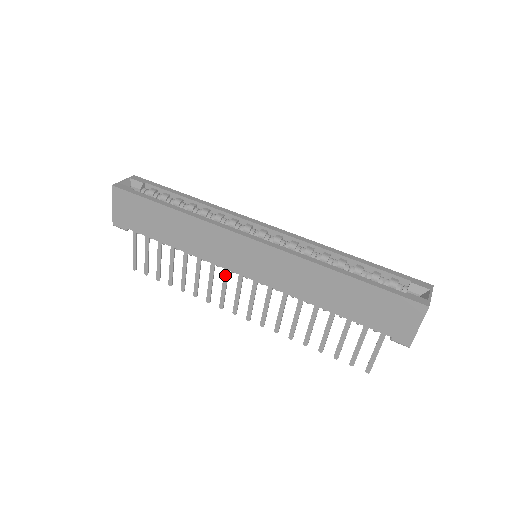
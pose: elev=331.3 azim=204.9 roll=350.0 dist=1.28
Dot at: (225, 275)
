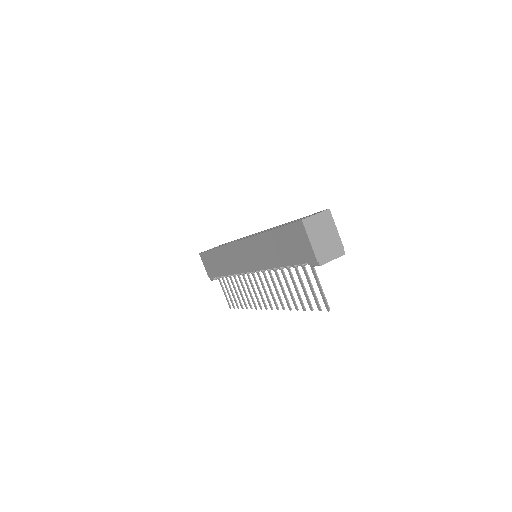
Dot at: (249, 280)
